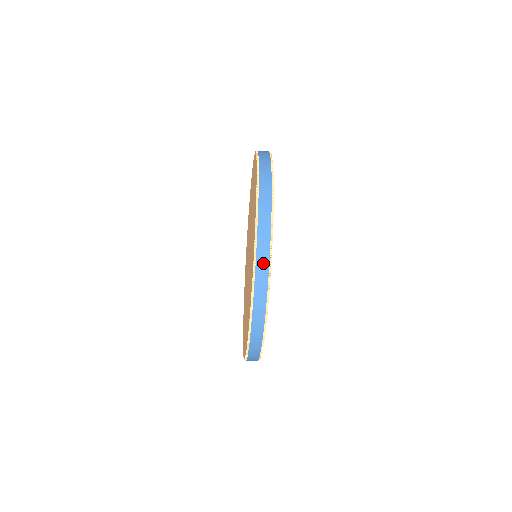
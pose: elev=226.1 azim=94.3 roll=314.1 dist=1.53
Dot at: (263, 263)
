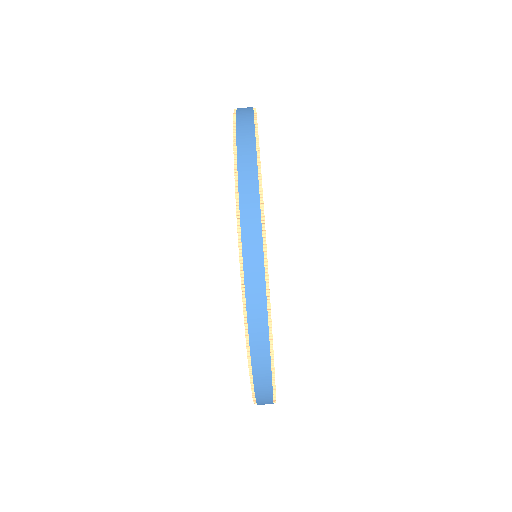
Dot at: (261, 350)
